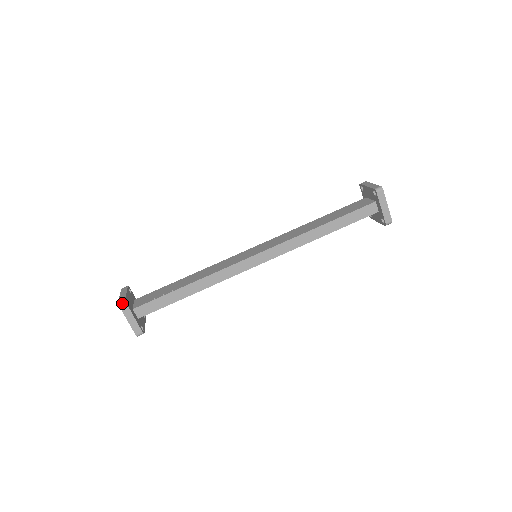
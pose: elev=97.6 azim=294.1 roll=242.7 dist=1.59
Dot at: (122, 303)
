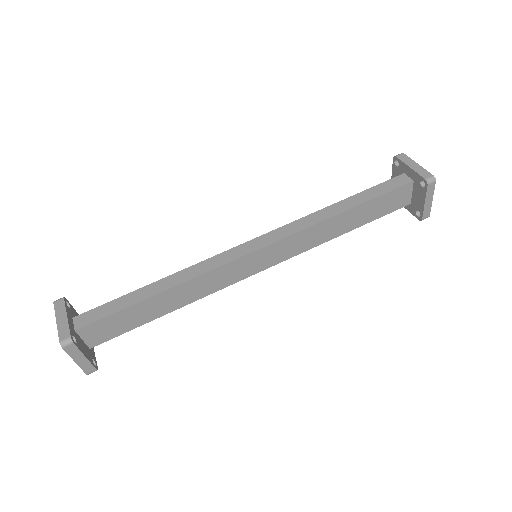
Dot at: (59, 299)
